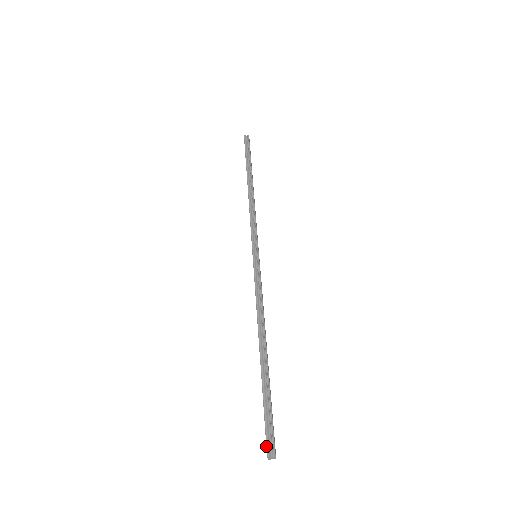
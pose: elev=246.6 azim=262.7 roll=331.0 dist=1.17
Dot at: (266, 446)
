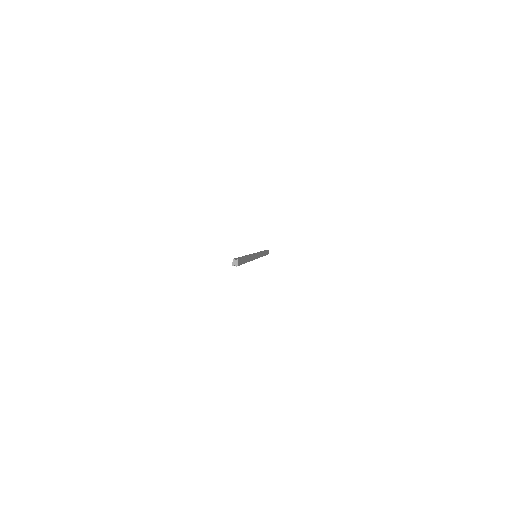
Dot at: (234, 258)
